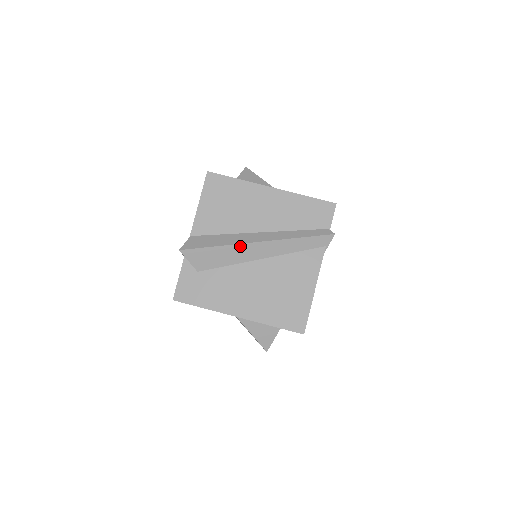
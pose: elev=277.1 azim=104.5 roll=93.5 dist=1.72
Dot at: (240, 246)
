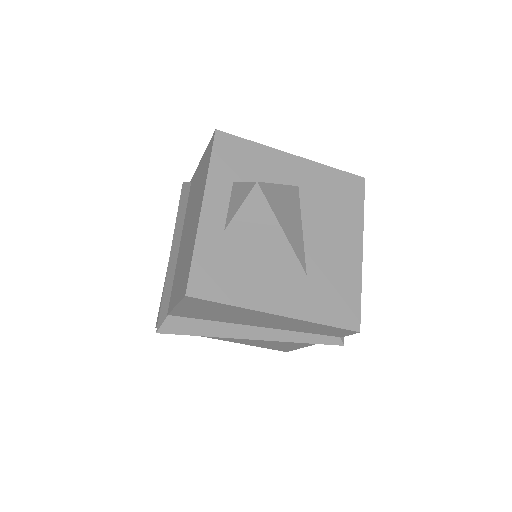
Dot at: (228, 337)
